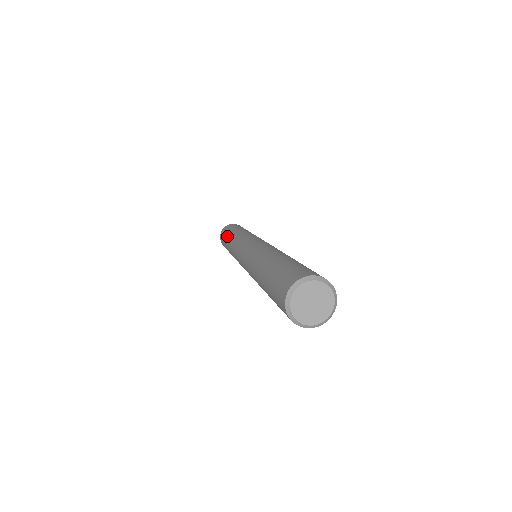
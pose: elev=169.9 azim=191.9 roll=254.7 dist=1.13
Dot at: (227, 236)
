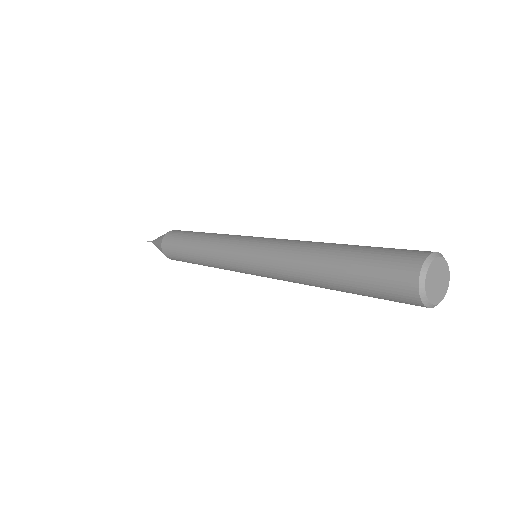
Dot at: (188, 239)
